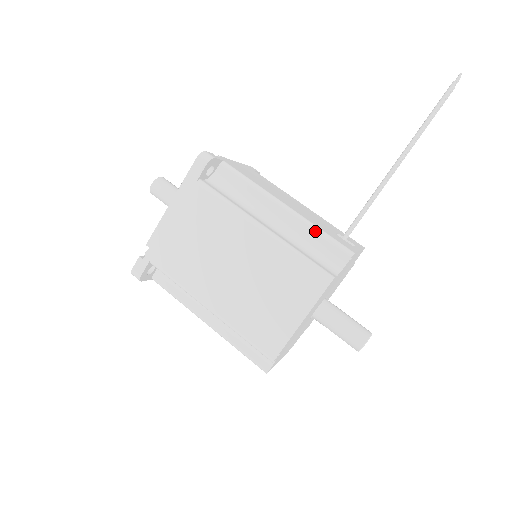
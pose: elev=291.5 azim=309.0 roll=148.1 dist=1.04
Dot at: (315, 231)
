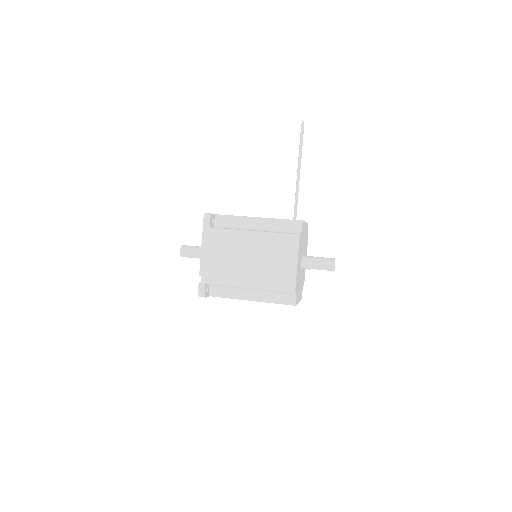
Dot at: (279, 221)
